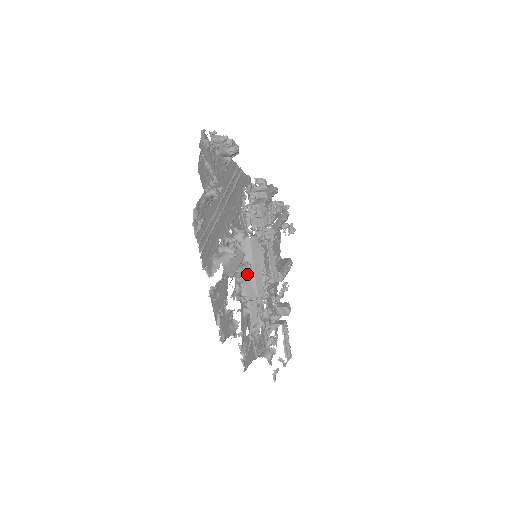
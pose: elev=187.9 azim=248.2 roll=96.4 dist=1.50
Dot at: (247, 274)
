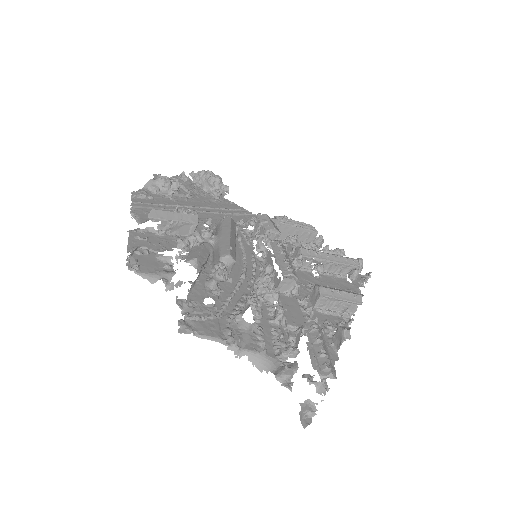
Dot at: (202, 233)
